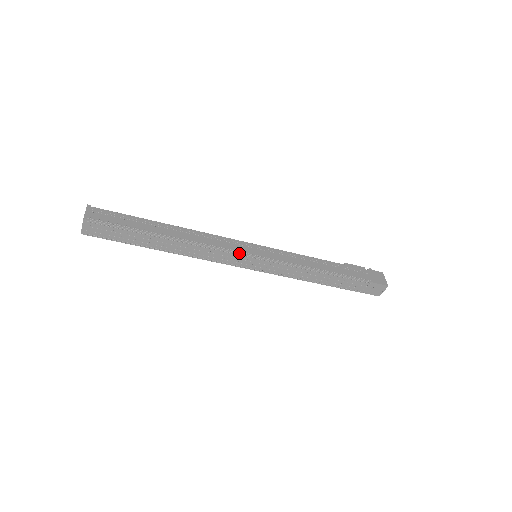
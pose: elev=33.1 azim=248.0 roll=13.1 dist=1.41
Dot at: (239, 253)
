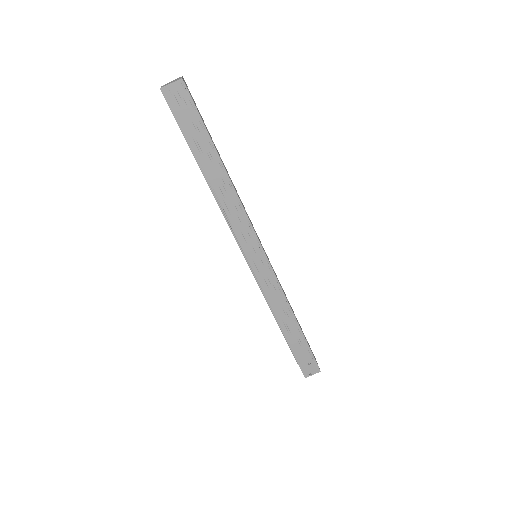
Dot at: (257, 237)
